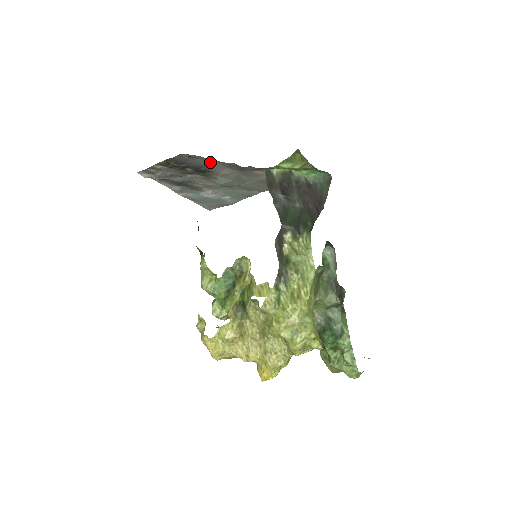
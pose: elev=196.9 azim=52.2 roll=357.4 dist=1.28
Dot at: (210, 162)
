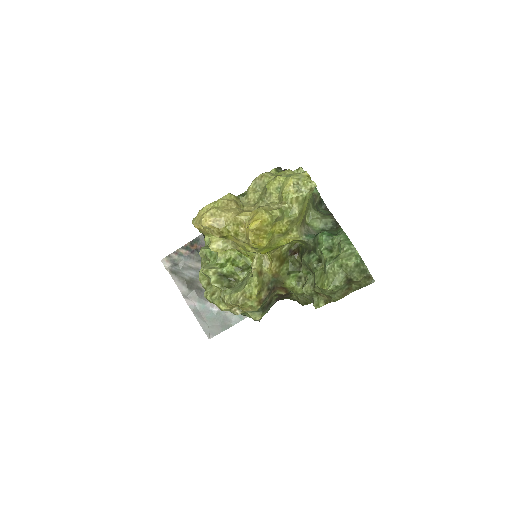
Dot at: occluded
